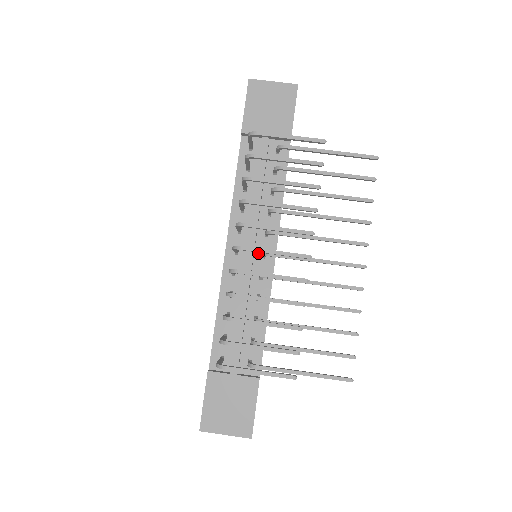
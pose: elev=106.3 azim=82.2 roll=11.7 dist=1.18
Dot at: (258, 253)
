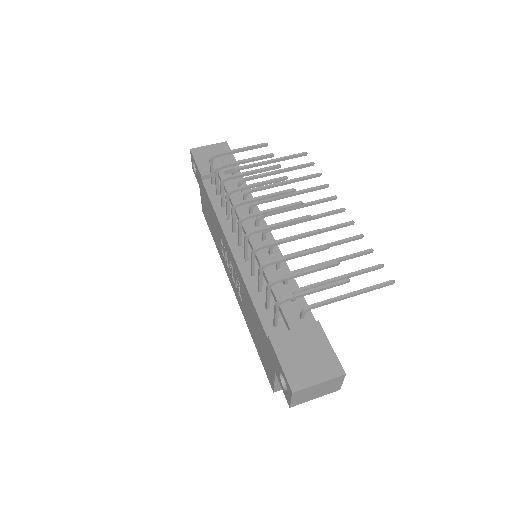
Dot at: (258, 240)
